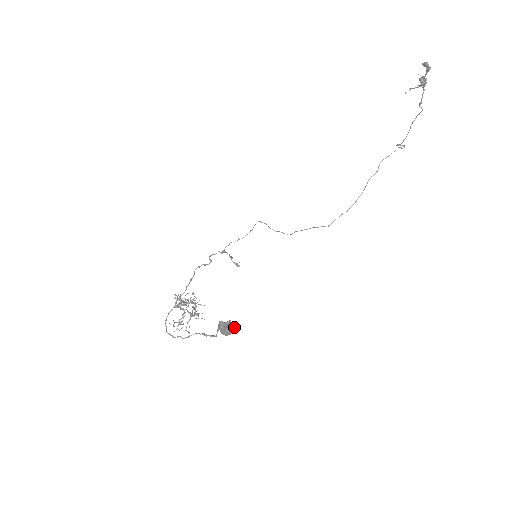
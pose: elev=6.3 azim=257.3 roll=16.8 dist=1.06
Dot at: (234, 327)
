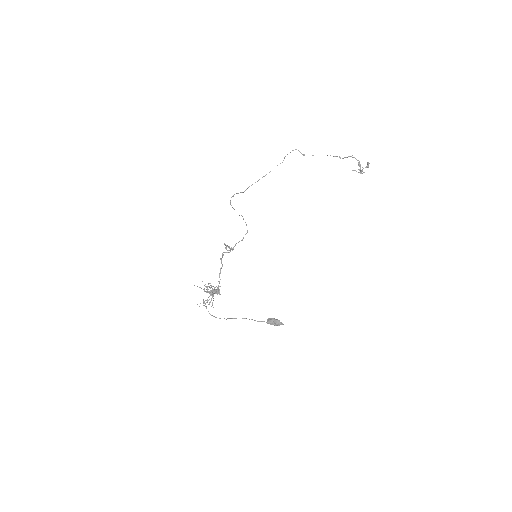
Dot at: occluded
